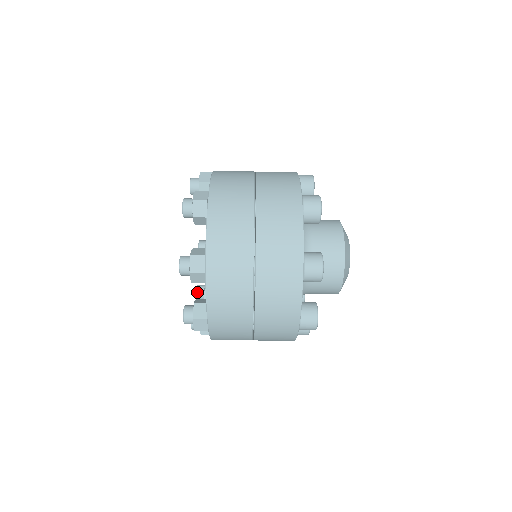
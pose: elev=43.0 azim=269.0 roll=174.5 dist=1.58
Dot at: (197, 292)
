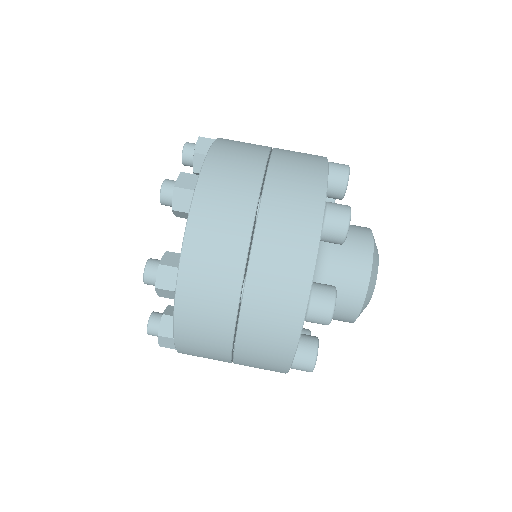
Dot at: (153, 312)
